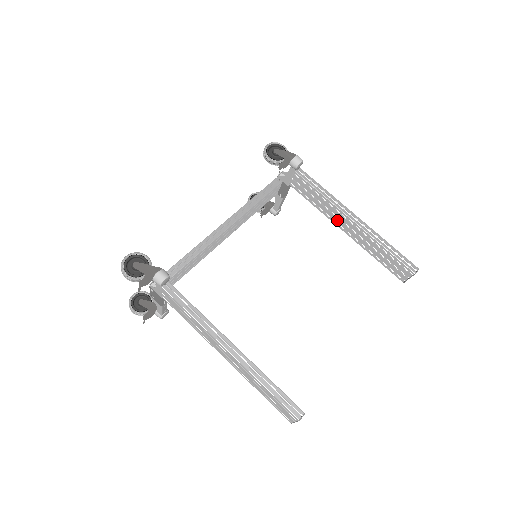
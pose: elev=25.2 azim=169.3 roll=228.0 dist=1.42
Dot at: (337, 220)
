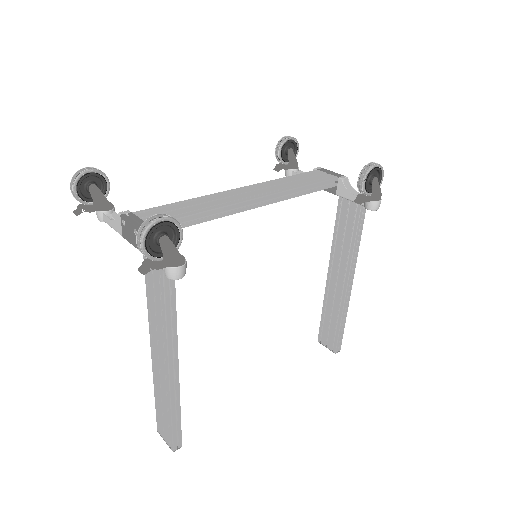
Dot at: (336, 266)
